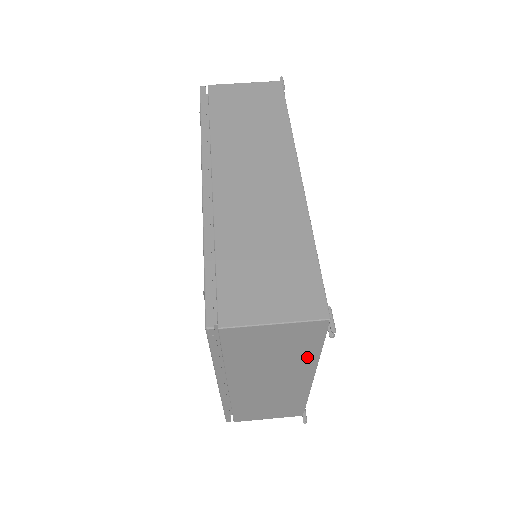
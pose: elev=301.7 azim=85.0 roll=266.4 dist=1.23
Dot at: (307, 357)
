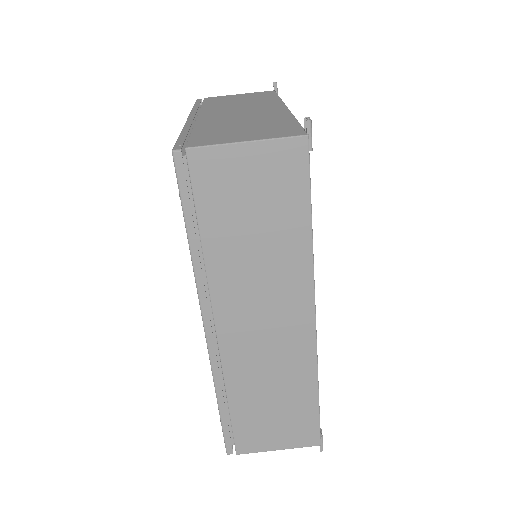
Dot at: occluded
